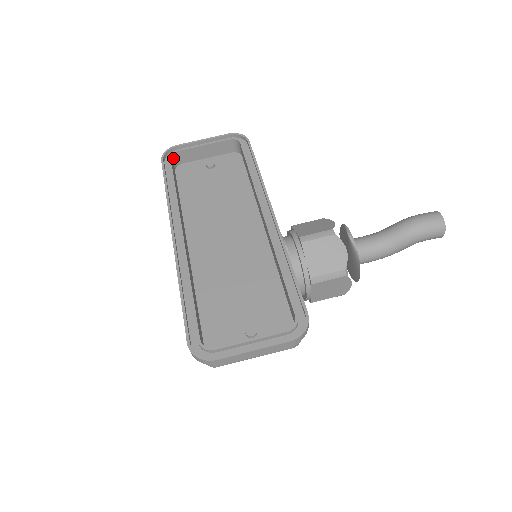
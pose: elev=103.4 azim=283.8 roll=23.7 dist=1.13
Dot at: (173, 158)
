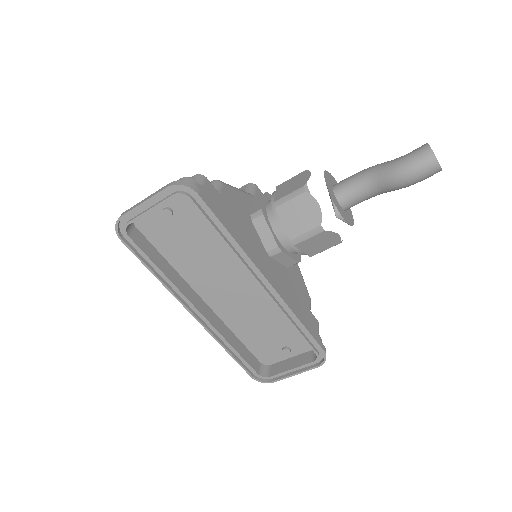
Dot at: (127, 228)
